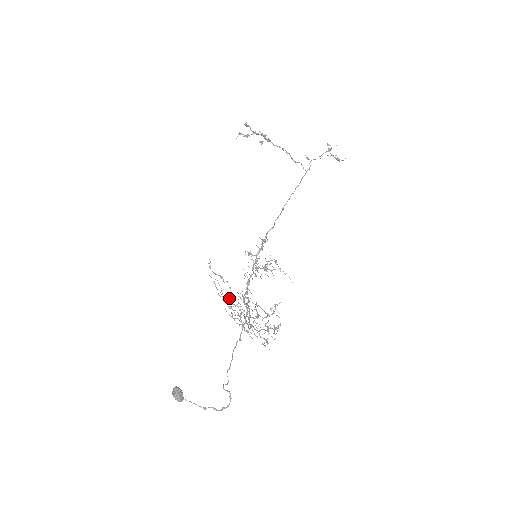
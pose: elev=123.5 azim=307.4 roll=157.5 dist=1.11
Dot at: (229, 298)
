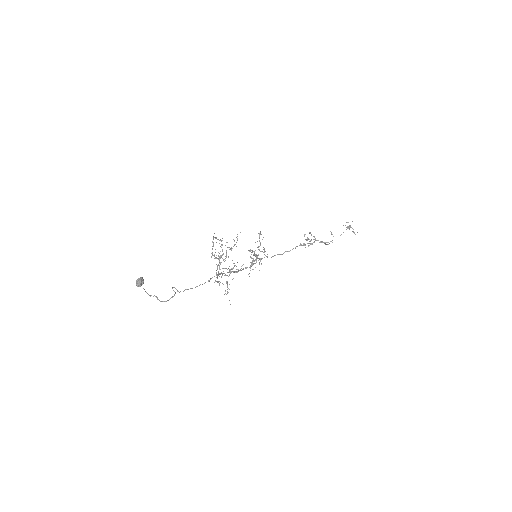
Dot at: (215, 252)
